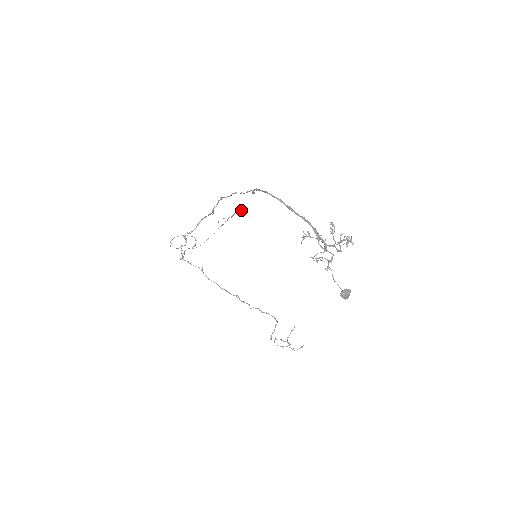
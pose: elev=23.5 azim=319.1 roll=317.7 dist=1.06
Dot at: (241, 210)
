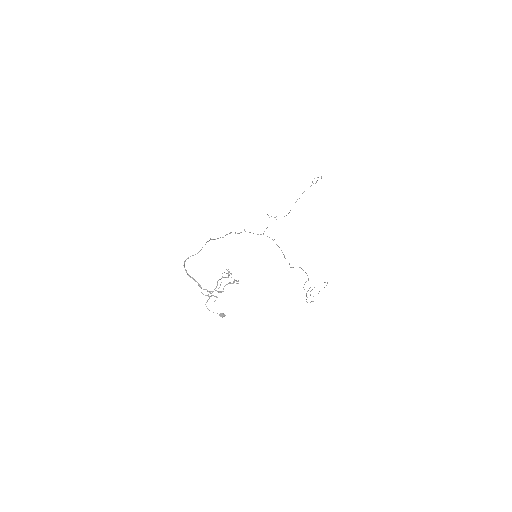
Dot at: occluded
